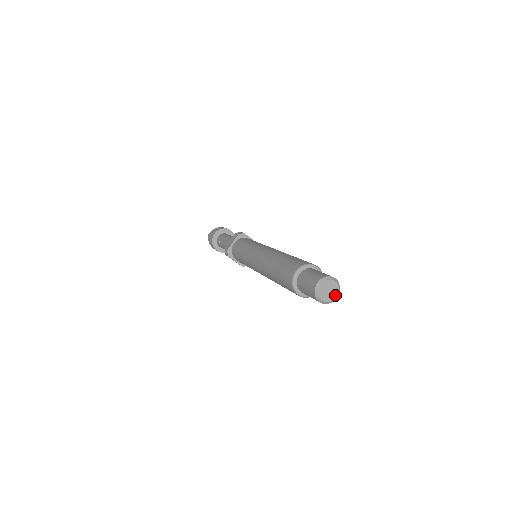
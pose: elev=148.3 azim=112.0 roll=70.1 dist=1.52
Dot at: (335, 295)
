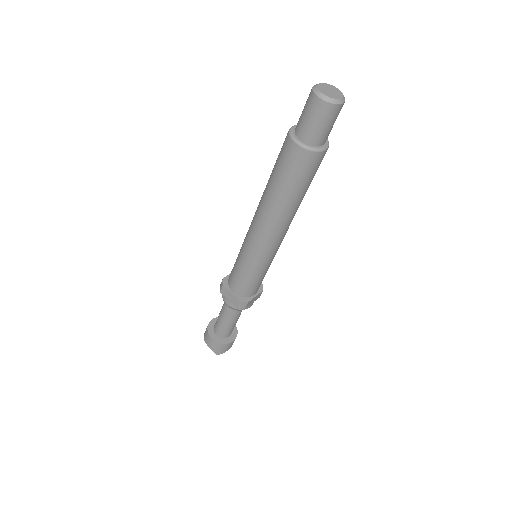
Dot at: (339, 97)
